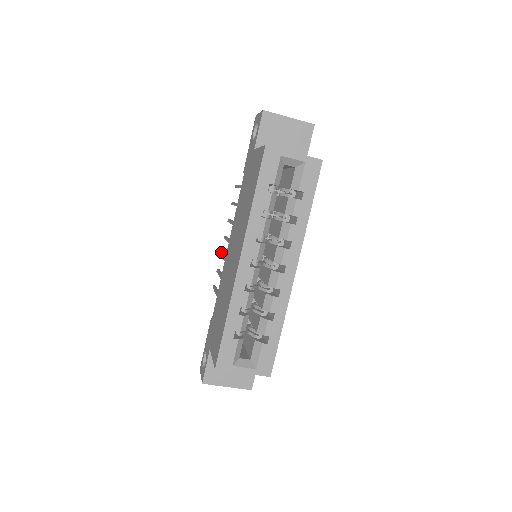
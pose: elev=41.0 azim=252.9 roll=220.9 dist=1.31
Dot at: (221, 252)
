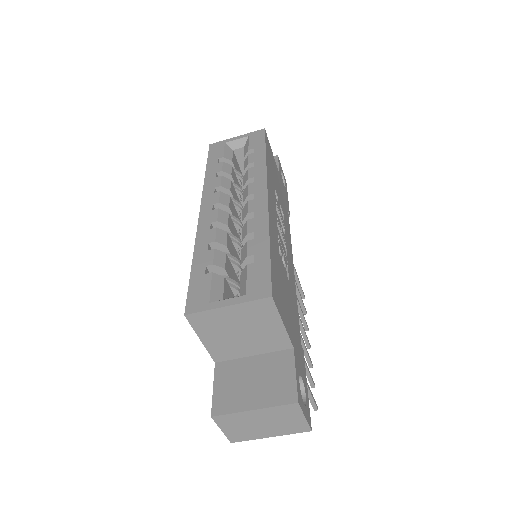
Dot at: occluded
